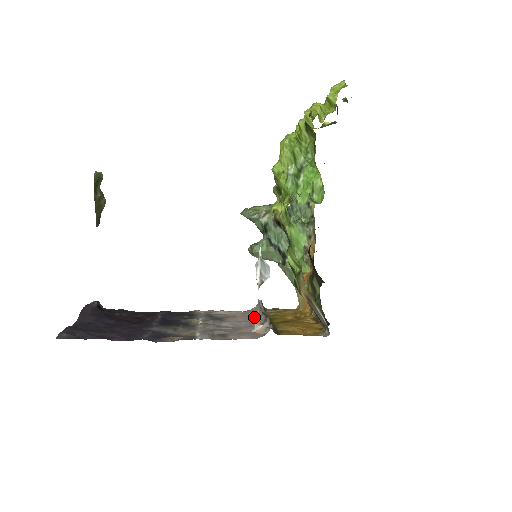
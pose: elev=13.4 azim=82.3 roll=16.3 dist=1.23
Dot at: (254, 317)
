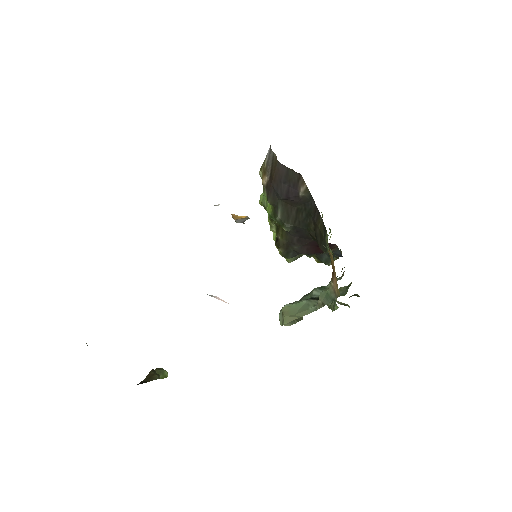
Dot at: occluded
